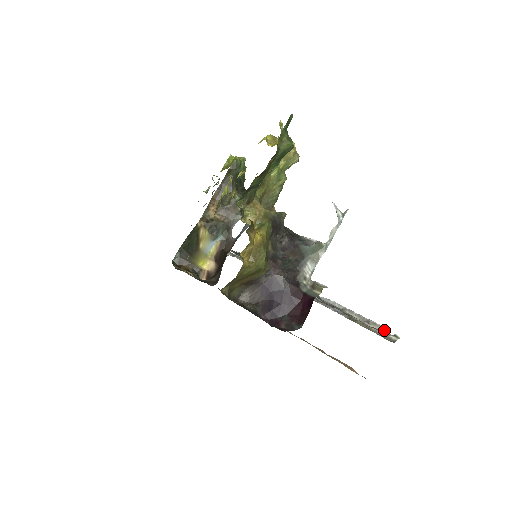
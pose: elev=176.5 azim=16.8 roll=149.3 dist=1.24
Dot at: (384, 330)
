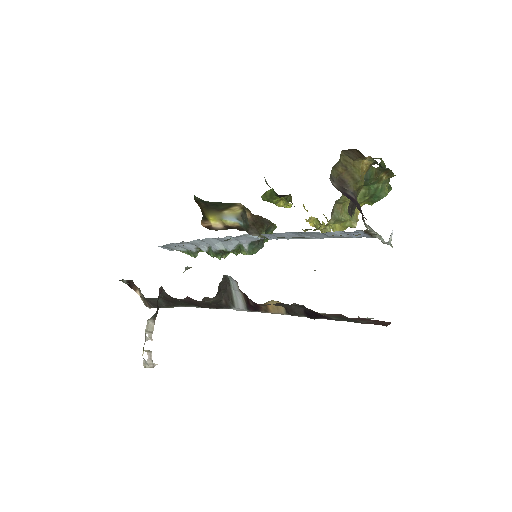
Dot at: occluded
